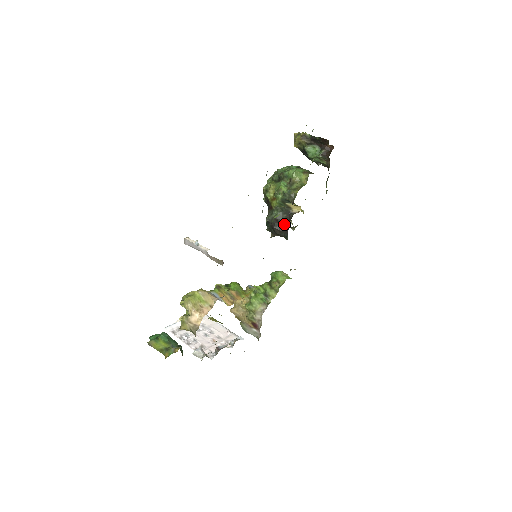
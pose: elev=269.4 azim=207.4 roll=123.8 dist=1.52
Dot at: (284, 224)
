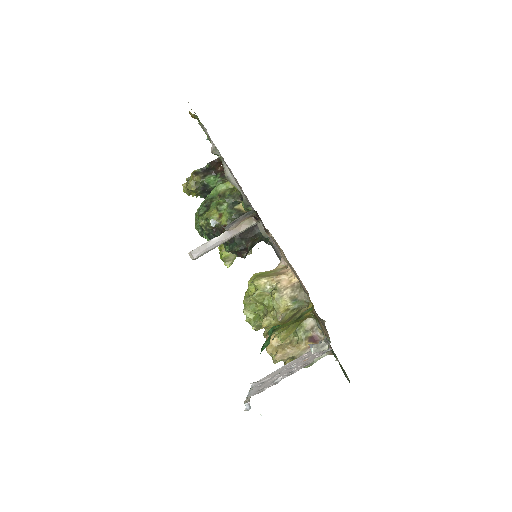
Dot at: occluded
